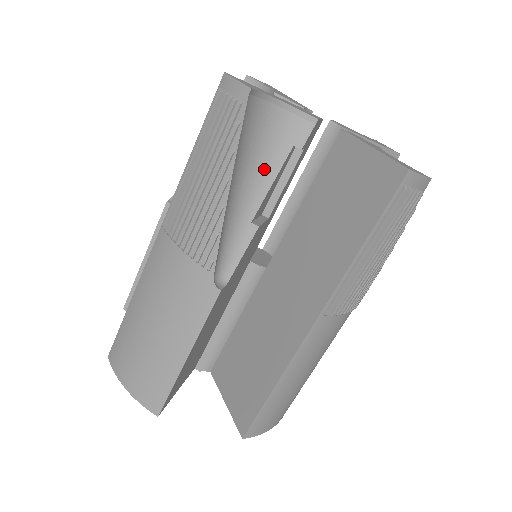
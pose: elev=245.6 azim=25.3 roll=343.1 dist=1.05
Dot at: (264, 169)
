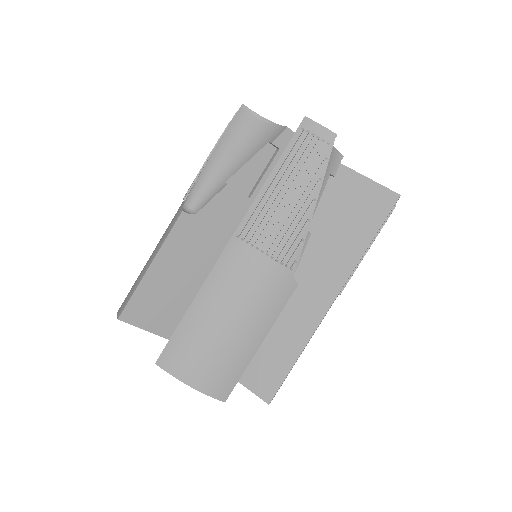
Dot at: occluded
